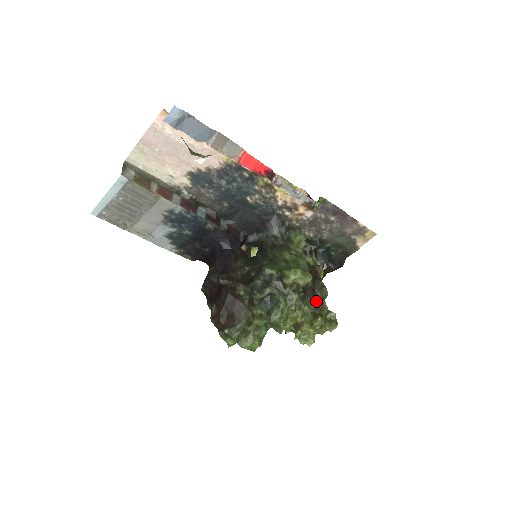
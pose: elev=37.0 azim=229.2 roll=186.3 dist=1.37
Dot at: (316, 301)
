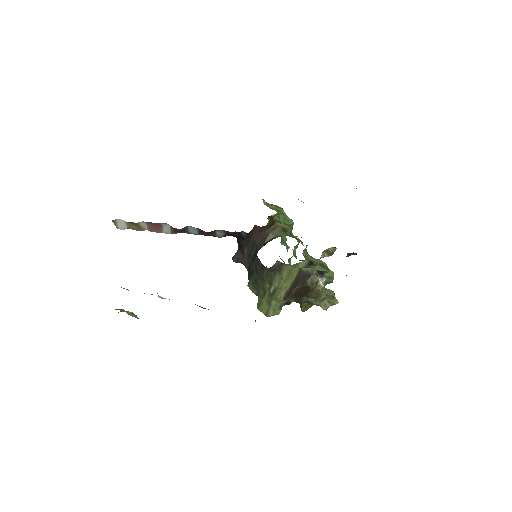
Dot at: occluded
